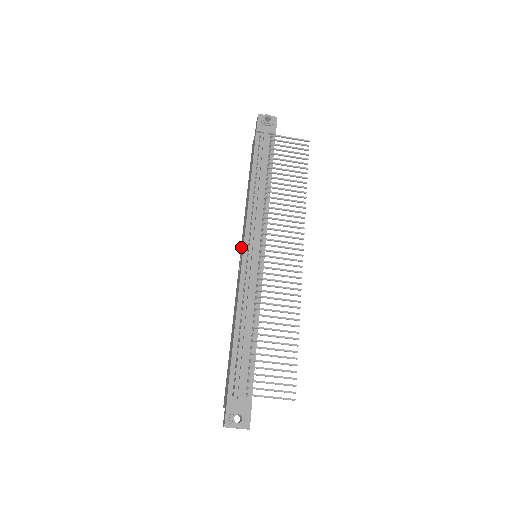
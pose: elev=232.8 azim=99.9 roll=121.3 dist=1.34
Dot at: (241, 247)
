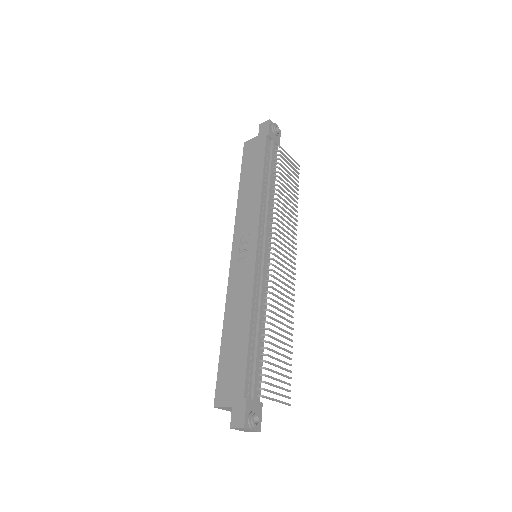
Dot at: (238, 241)
